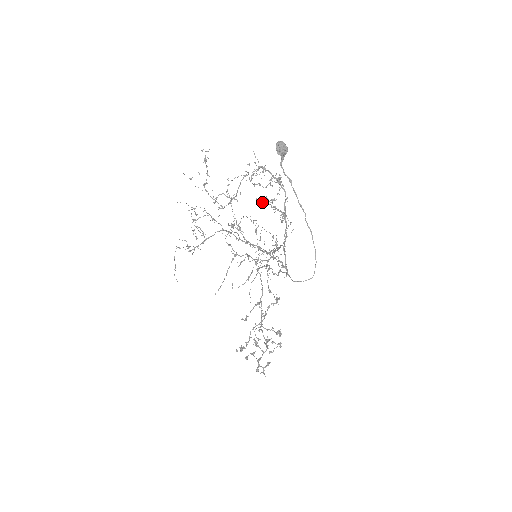
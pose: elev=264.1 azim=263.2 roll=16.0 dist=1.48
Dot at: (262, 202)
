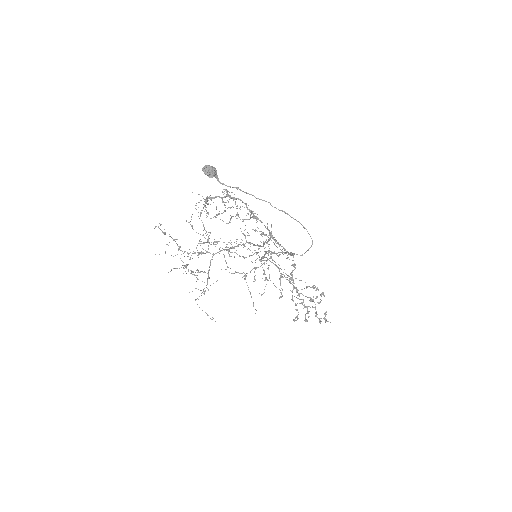
Dot at: occluded
